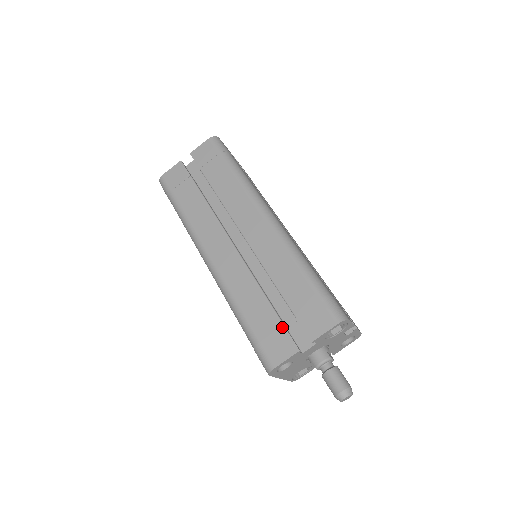
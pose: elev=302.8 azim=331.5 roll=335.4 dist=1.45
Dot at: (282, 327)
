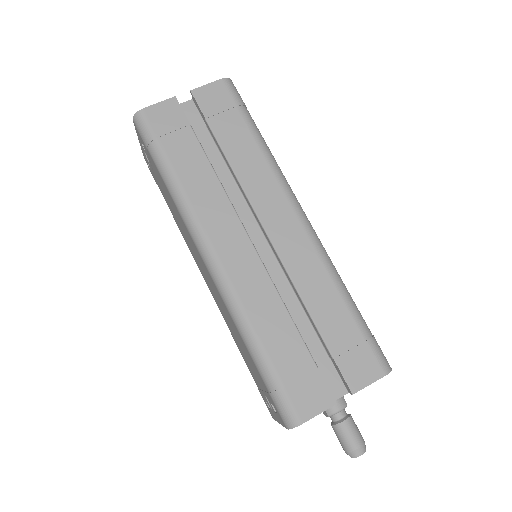
Dot at: (316, 370)
